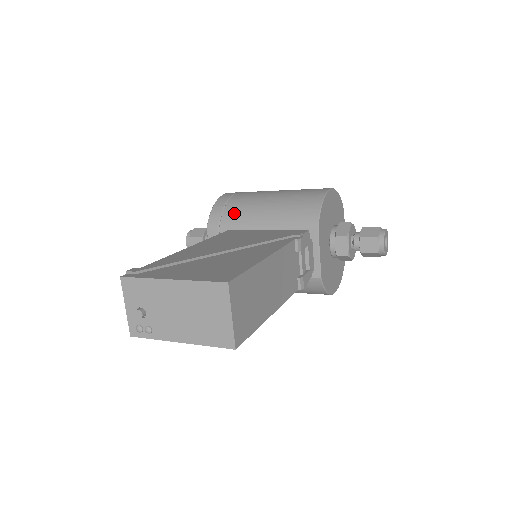
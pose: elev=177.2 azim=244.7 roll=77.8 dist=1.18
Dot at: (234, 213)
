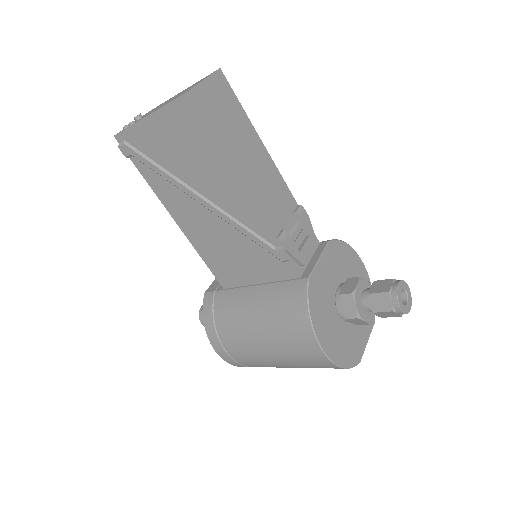
Dot at: occluded
